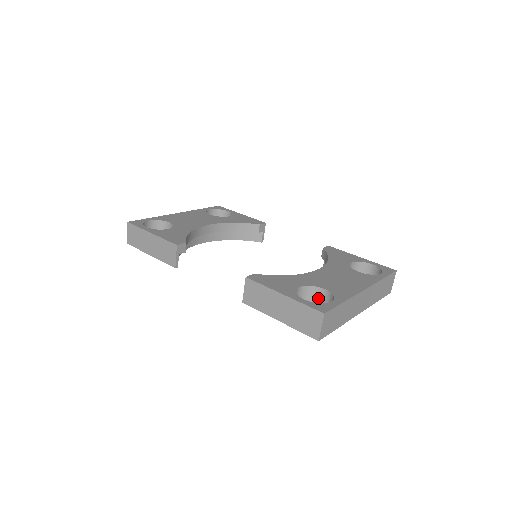
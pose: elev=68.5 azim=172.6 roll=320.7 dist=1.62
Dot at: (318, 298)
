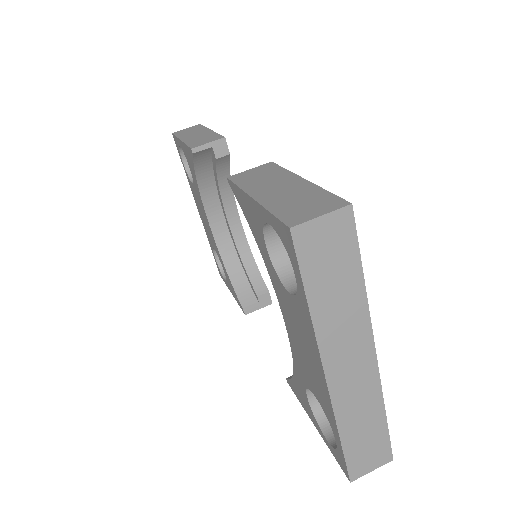
Dot at: occluded
